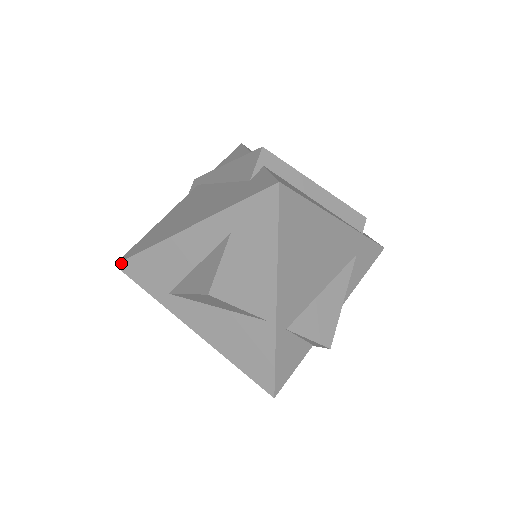
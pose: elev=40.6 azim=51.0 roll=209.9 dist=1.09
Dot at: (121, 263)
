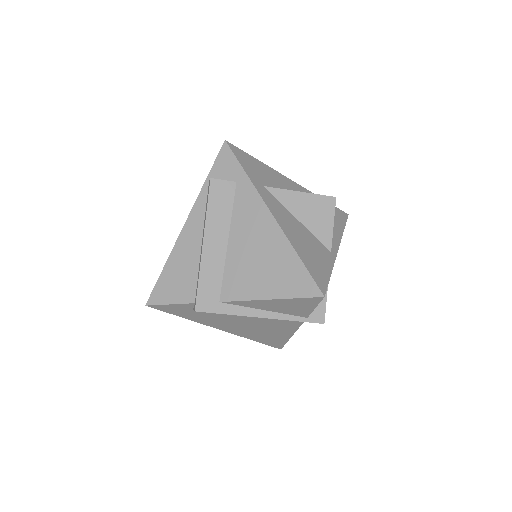
Dot at: (232, 145)
